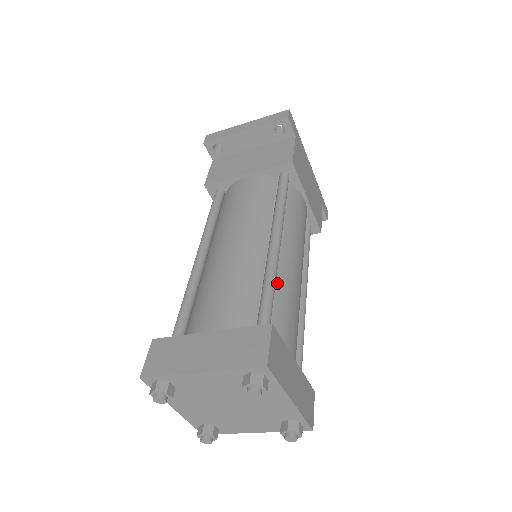
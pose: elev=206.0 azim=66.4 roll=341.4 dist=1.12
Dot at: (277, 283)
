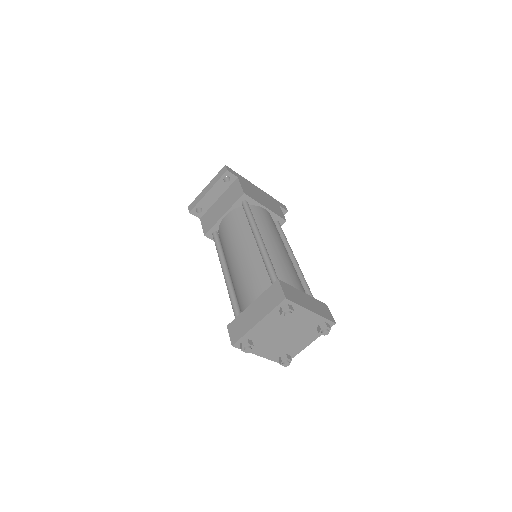
Dot at: (272, 261)
